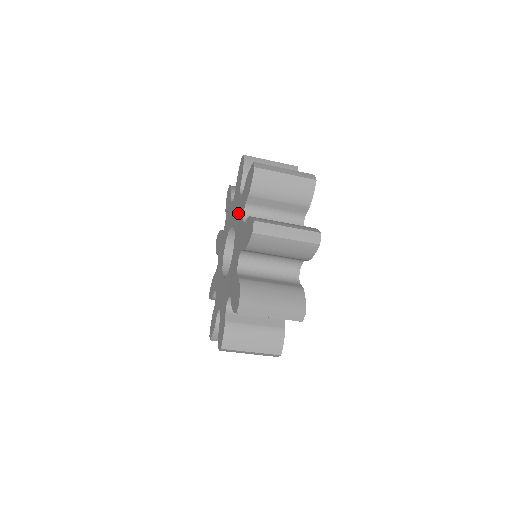
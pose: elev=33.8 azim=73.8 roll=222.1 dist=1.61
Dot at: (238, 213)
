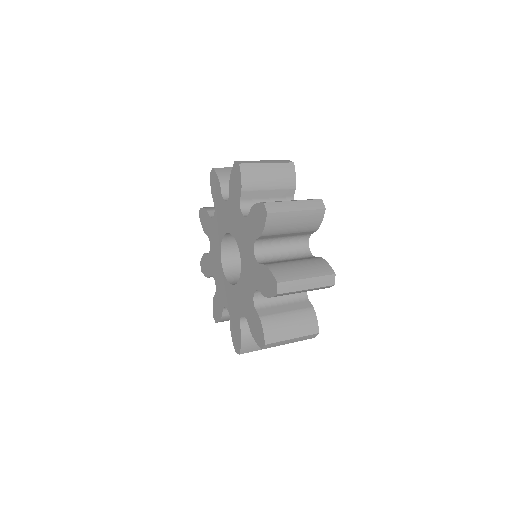
Dot at: (245, 293)
